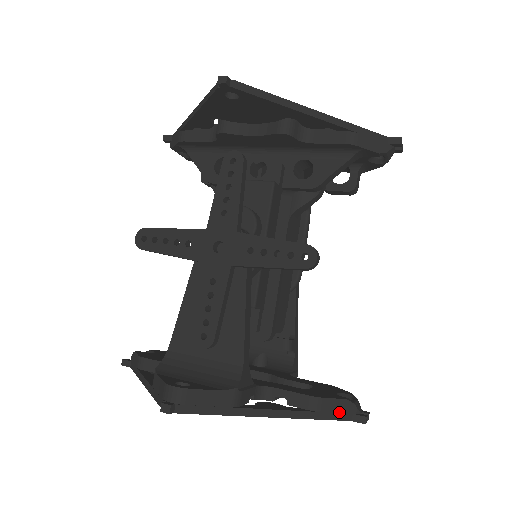
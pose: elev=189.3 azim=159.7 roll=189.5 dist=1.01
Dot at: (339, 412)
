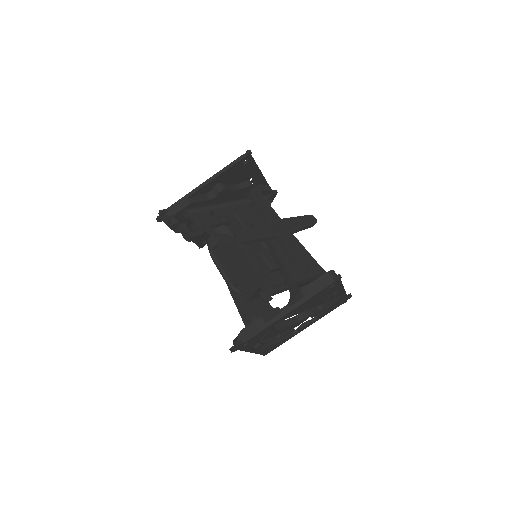
Dot at: occluded
